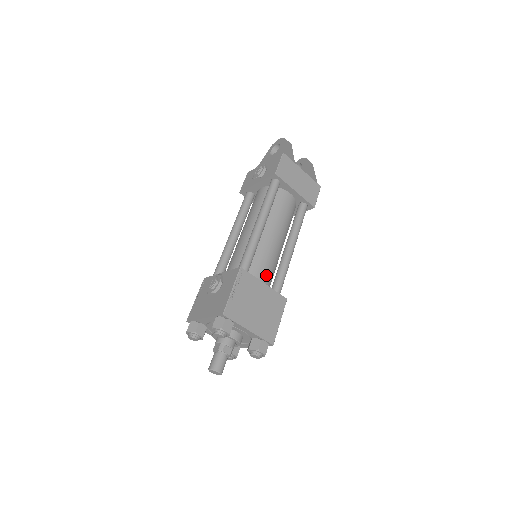
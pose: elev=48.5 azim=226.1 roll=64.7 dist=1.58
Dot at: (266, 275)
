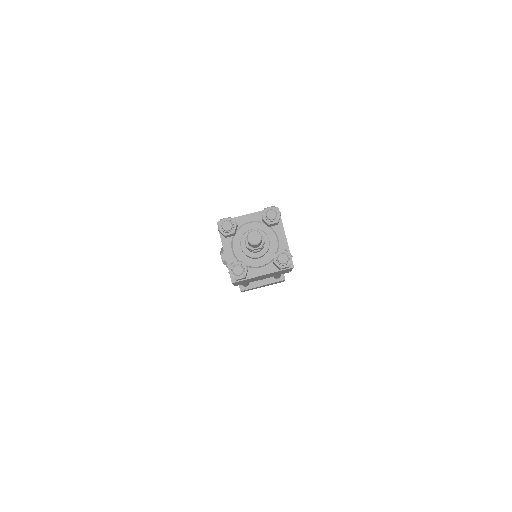
Dot at: occluded
